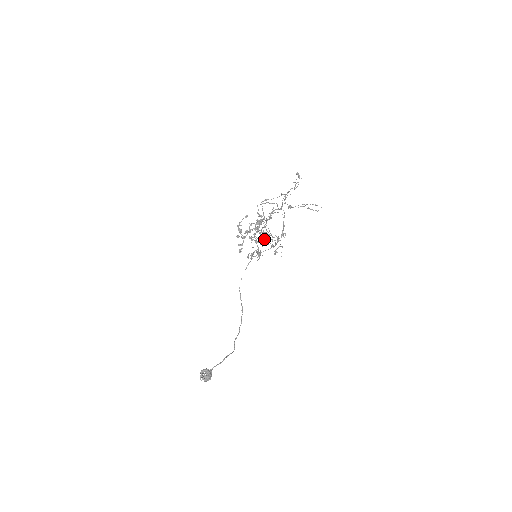
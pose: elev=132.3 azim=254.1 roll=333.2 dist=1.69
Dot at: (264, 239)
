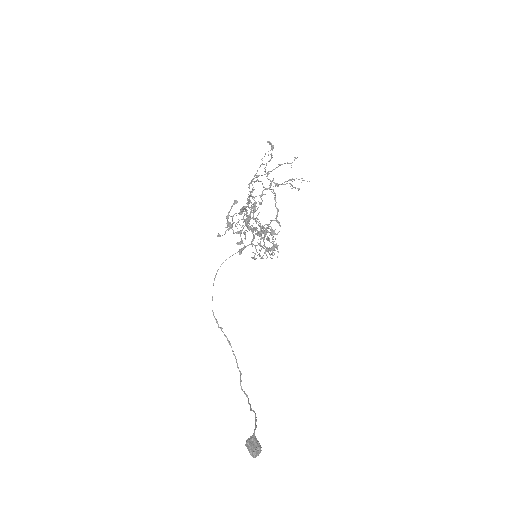
Dot at: (265, 230)
